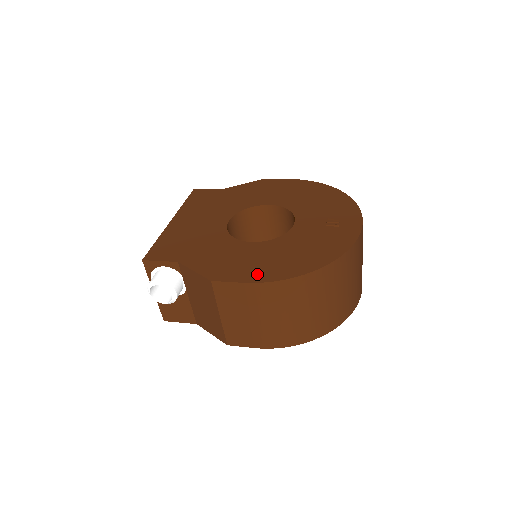
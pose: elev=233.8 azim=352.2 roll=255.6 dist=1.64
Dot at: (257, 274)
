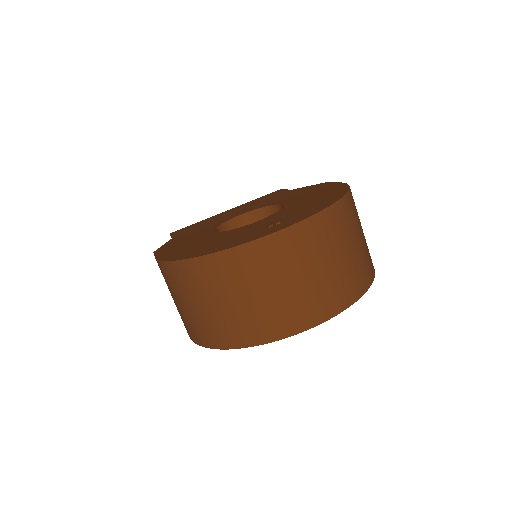
Dot at: (169, 253)
